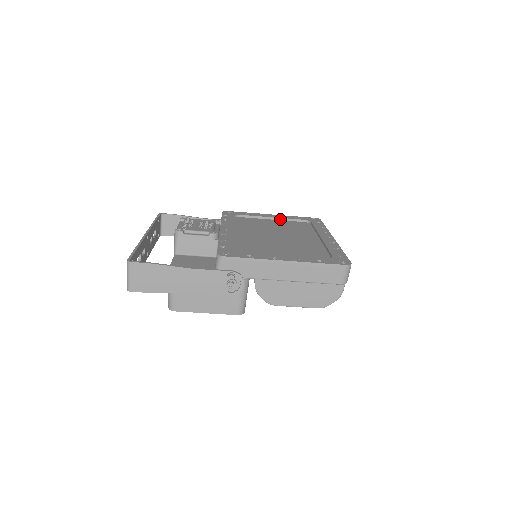
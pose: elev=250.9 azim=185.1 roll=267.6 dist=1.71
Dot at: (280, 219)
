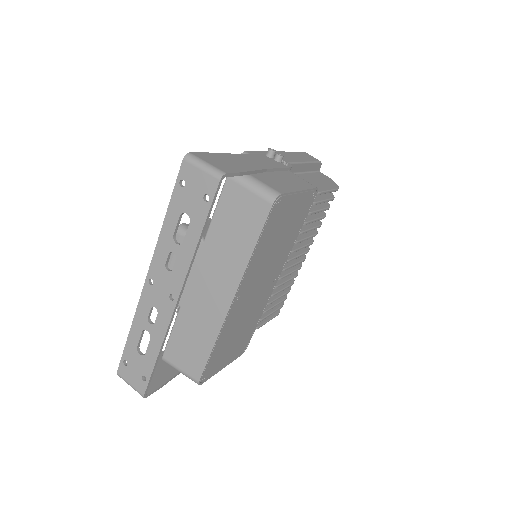
Dot at: occluded
